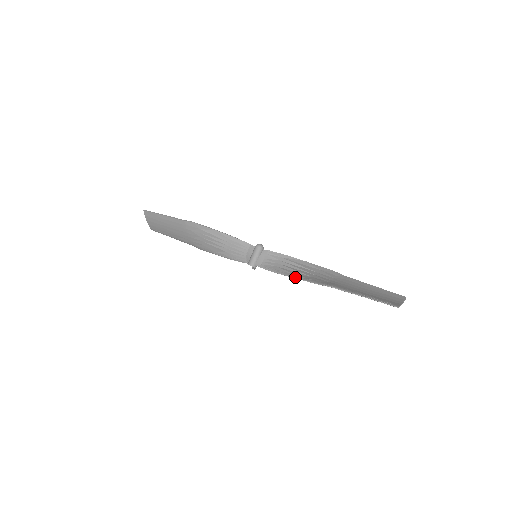
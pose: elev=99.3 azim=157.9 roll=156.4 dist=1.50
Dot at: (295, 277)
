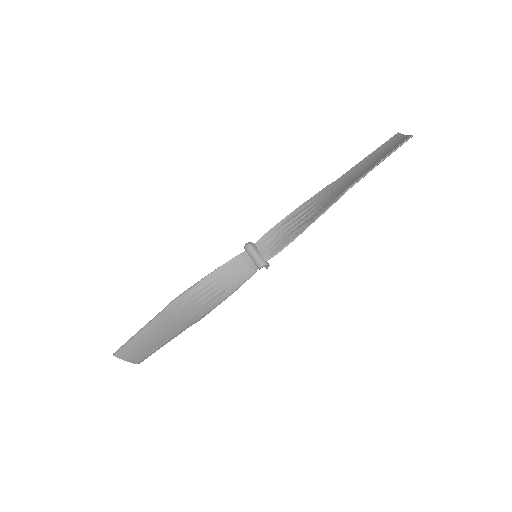
Dot at: (311, 223)
